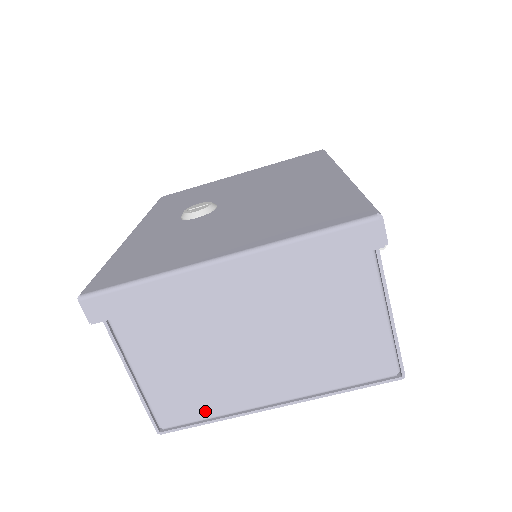
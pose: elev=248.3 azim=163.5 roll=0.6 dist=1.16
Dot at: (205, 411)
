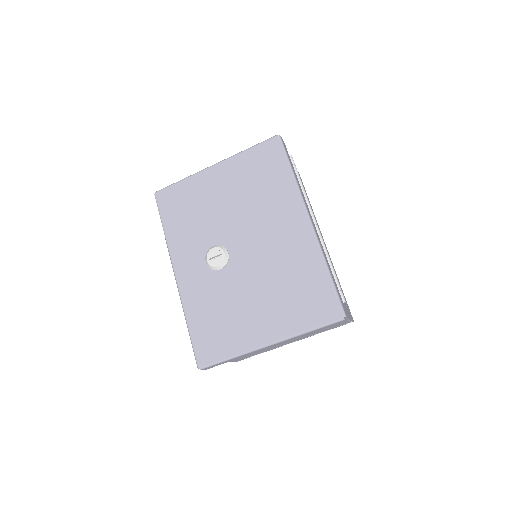
Dot at: (259, 353)
